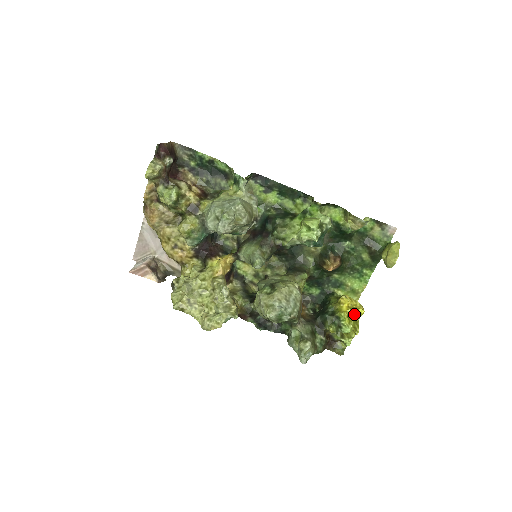
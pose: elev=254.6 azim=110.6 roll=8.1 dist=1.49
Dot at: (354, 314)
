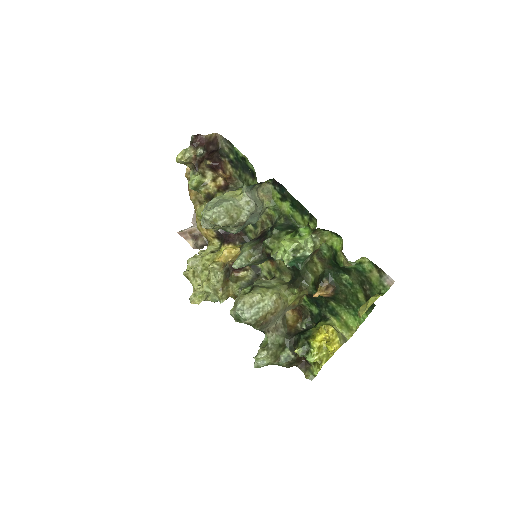
Dot at: occluded
